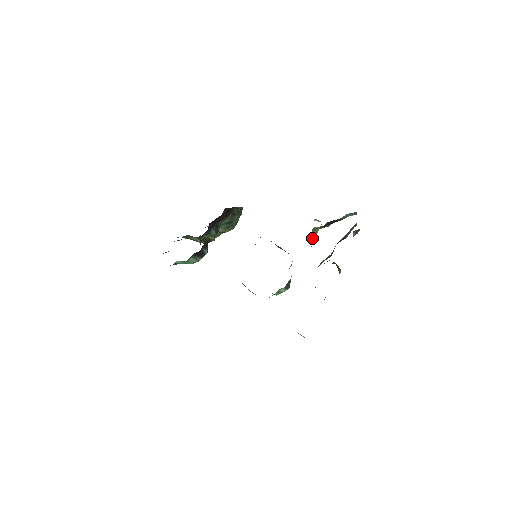
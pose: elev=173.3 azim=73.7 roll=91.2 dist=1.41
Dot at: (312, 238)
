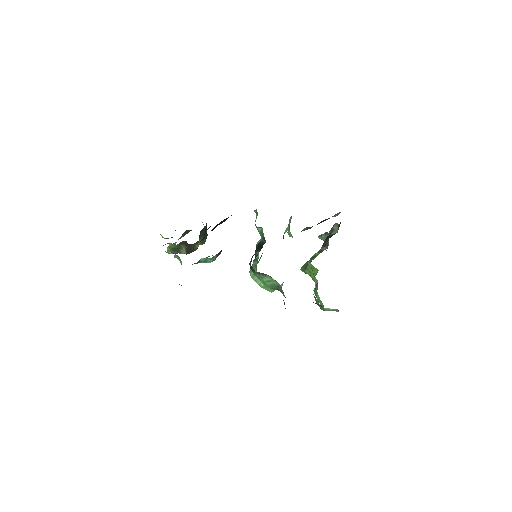
Dot at: occluded
